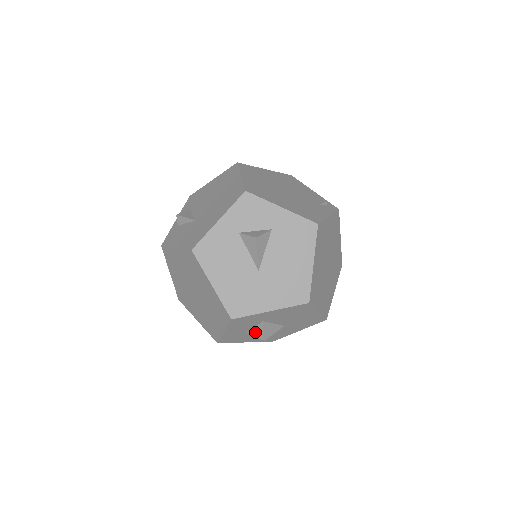
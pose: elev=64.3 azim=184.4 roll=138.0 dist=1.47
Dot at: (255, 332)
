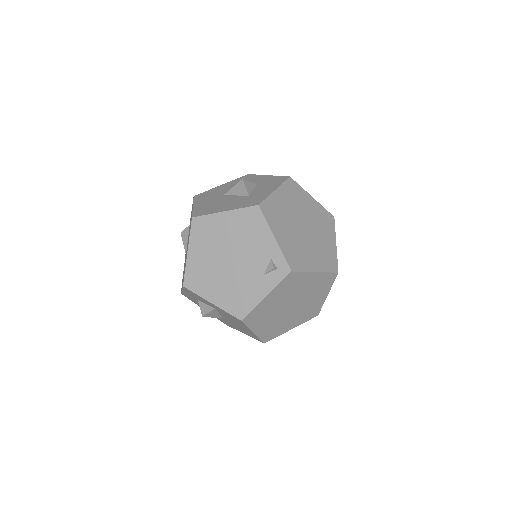
Dot at: occluded
